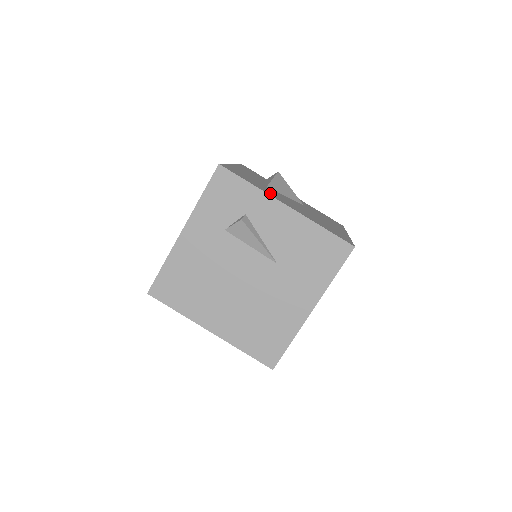
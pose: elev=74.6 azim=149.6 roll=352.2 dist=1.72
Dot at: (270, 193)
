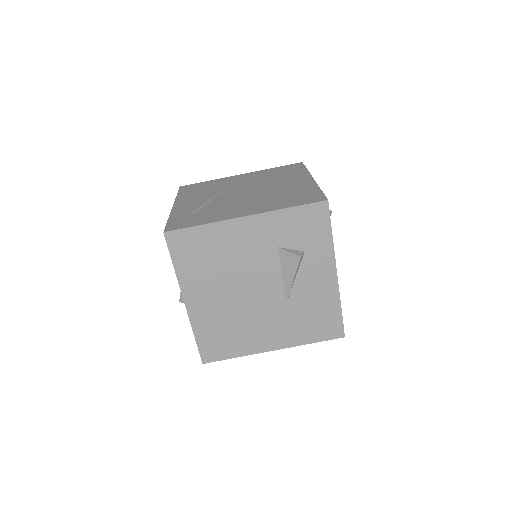
Dot at: occluded
